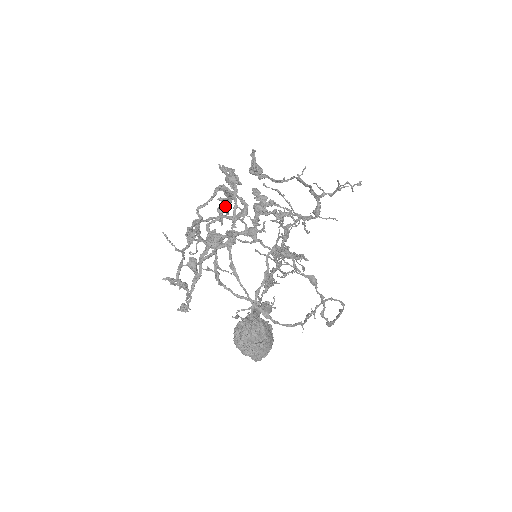
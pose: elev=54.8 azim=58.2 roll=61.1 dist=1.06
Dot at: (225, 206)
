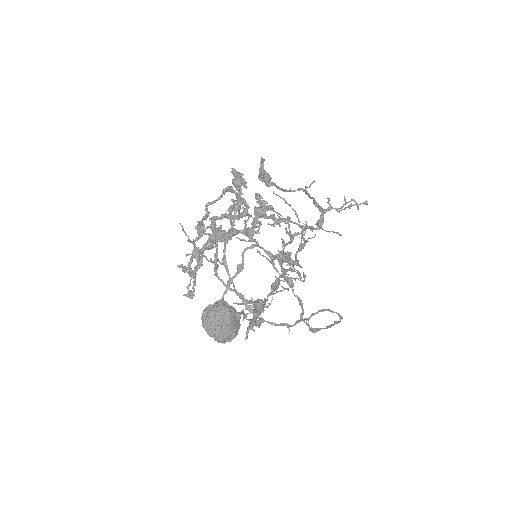
Dot at: occluded
